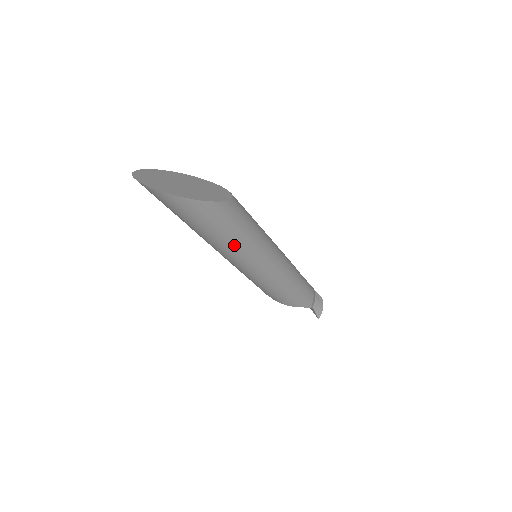
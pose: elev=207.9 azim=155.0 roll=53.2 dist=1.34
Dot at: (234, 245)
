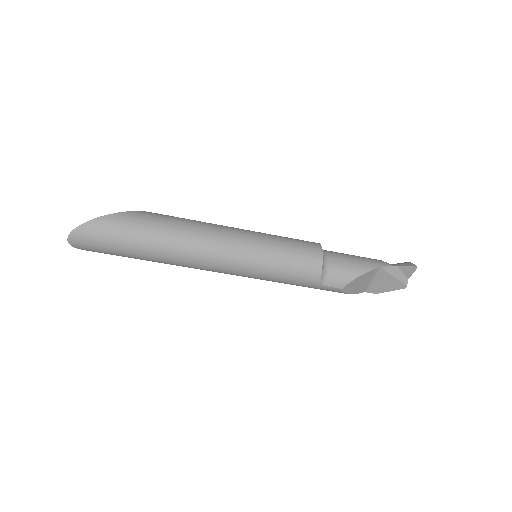
Dot at: (194, 232)
